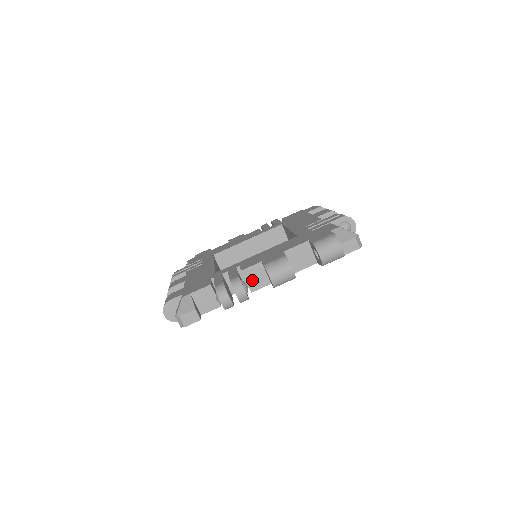
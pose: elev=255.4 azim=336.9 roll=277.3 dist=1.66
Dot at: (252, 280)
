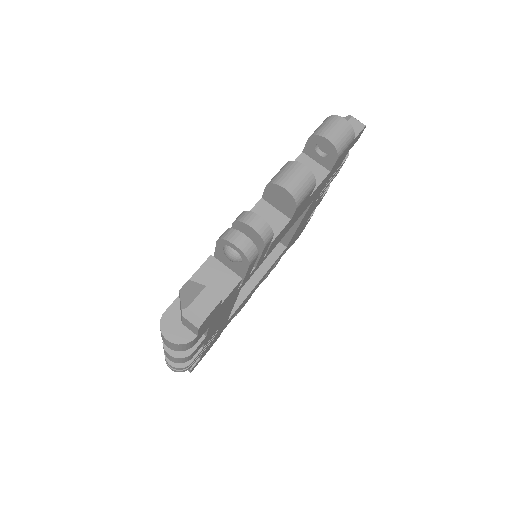
Dot at: occluded
